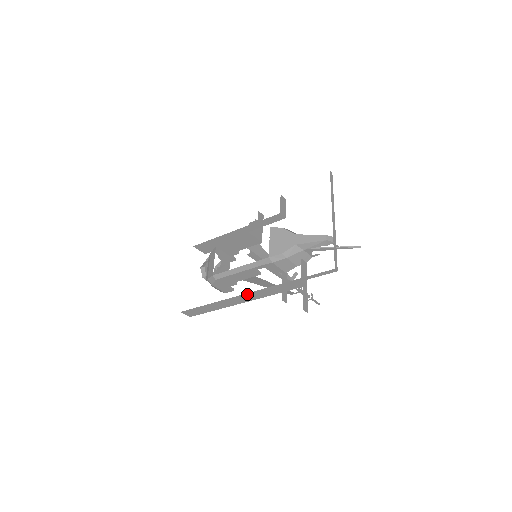
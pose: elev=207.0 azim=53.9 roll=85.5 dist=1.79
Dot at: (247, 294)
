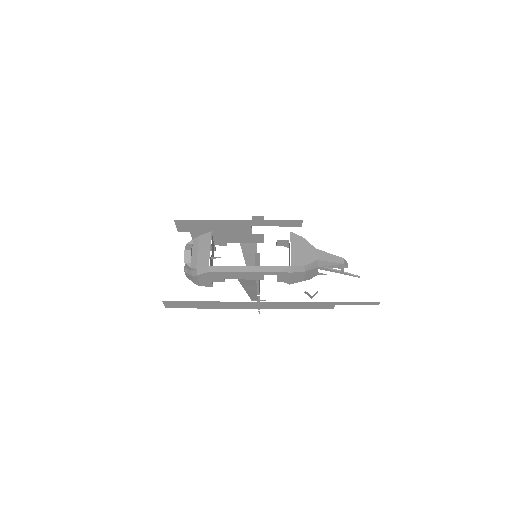
Dot at: (266, 302)
